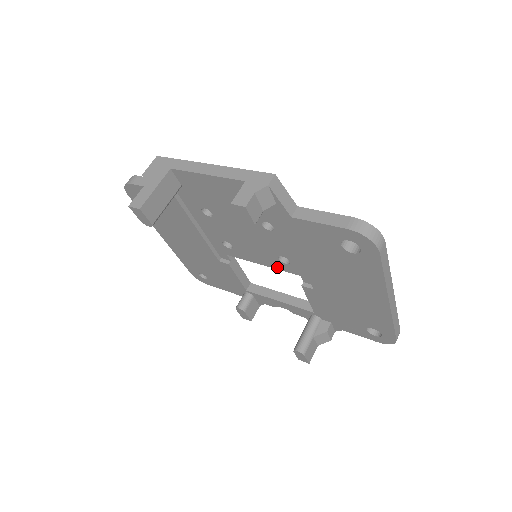
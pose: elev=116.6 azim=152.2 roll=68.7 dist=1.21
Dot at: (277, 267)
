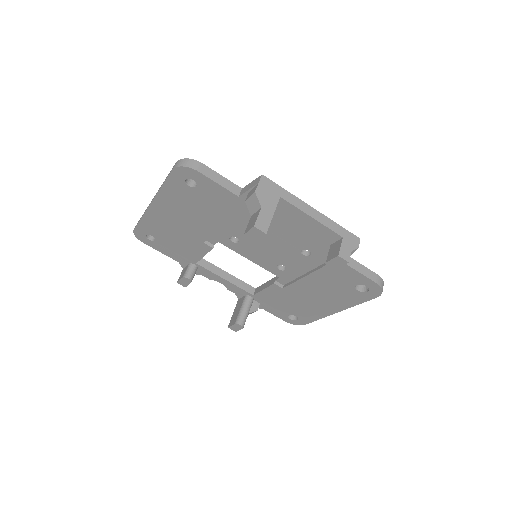
Dot at: (265, 267)
